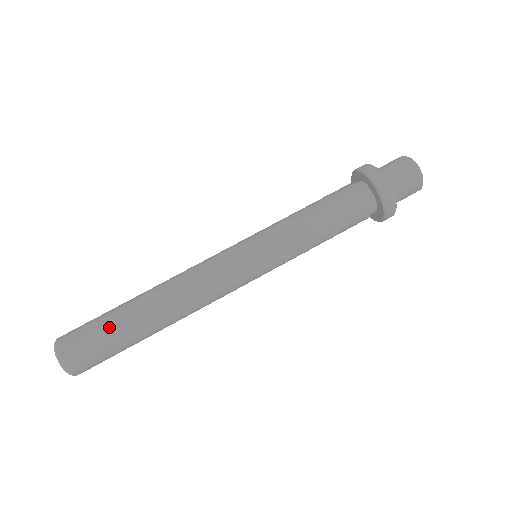
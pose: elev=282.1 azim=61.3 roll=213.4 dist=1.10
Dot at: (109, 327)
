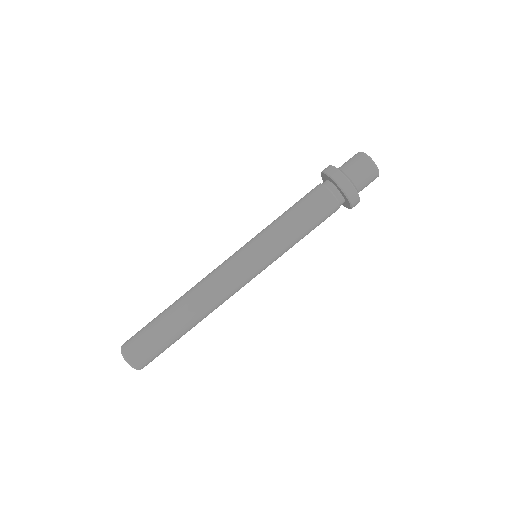
Dot at: (159, 334)
